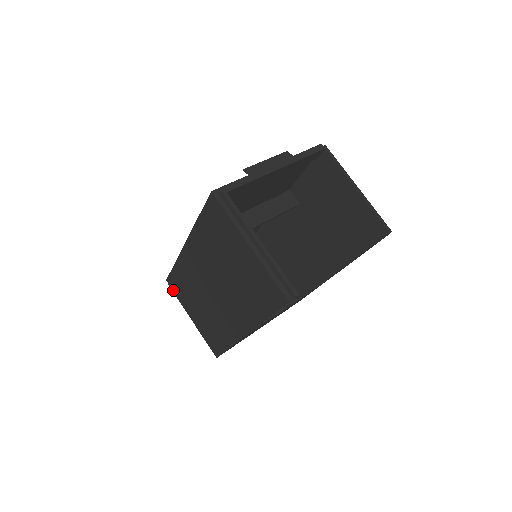
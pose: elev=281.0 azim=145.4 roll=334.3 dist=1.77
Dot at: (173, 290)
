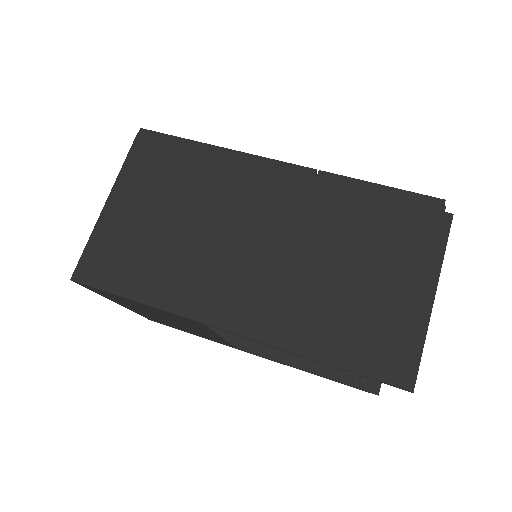
Dot at: (136, 148)
